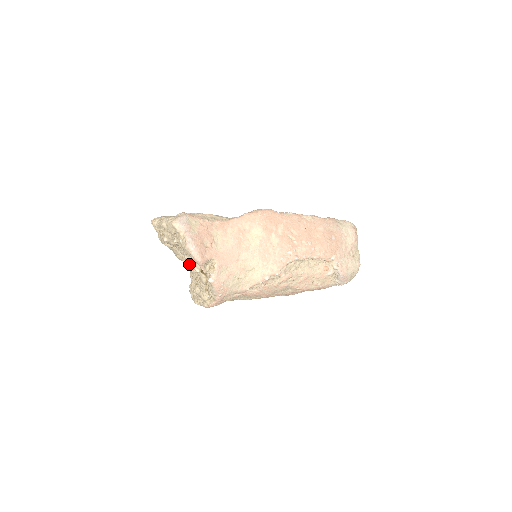
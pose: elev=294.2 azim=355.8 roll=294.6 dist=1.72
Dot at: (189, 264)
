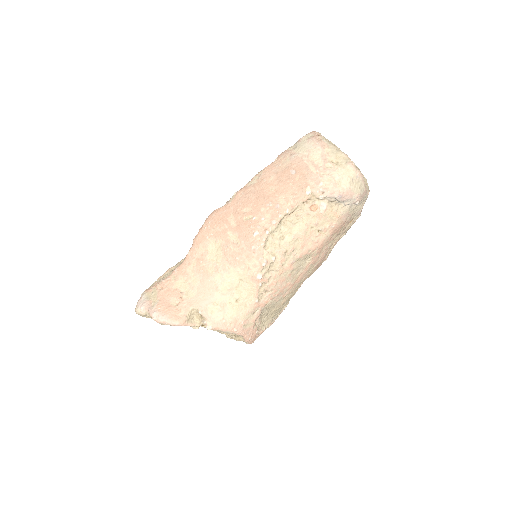
Dot at: occluded
